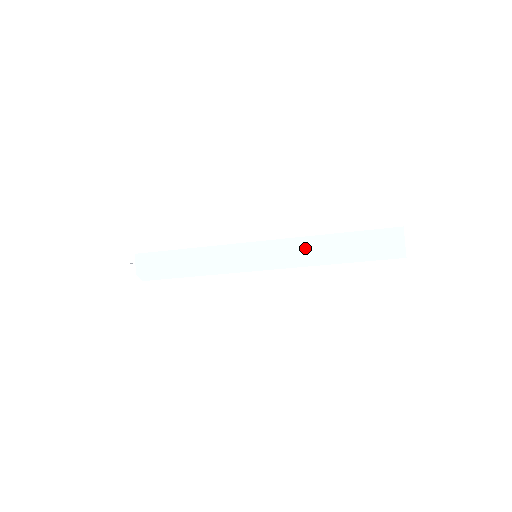
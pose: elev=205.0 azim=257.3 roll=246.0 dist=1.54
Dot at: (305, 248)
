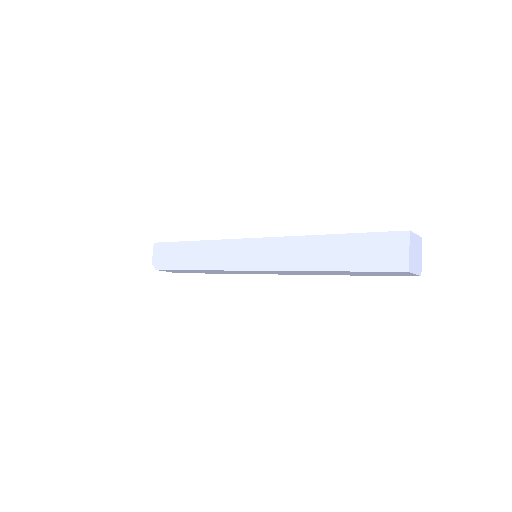
Dot at: (296, 249)
